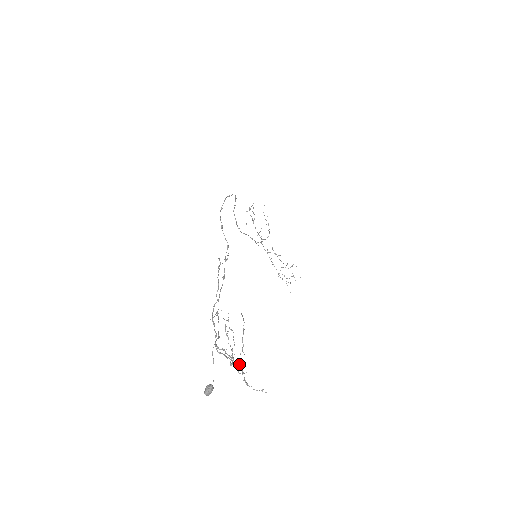
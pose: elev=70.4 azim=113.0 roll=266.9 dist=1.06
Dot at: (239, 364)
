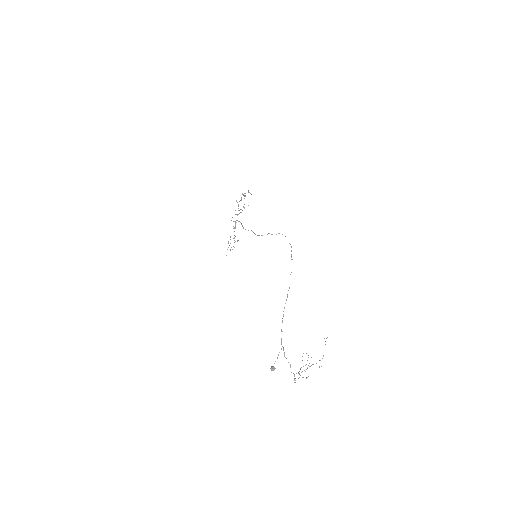
Dot at: (299, 373)
